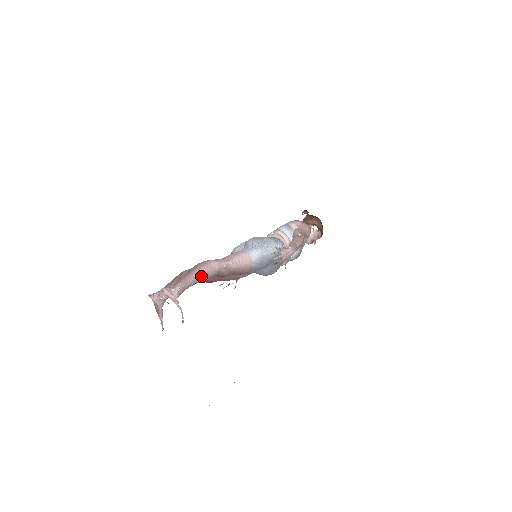
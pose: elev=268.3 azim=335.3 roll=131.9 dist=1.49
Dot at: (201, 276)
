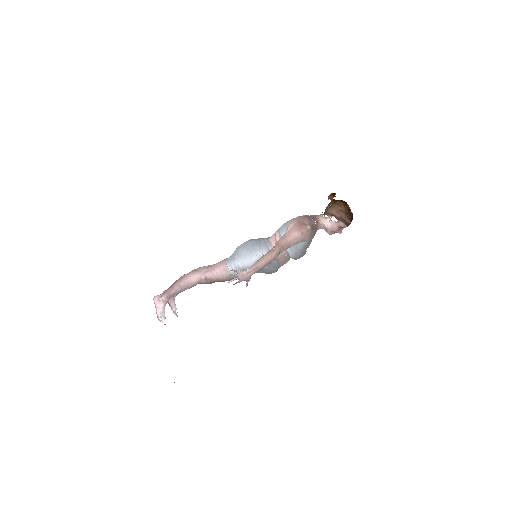
Dot at: (181, 288)
